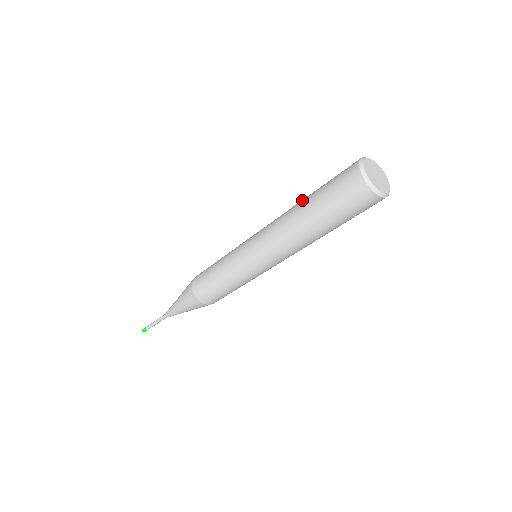
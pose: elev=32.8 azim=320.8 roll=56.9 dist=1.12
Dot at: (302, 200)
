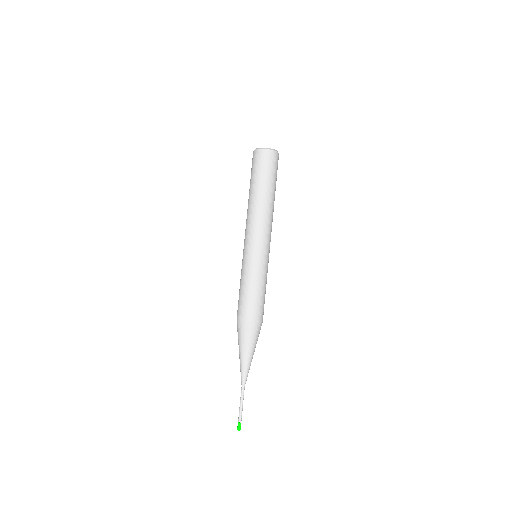
Dot at: occluded
